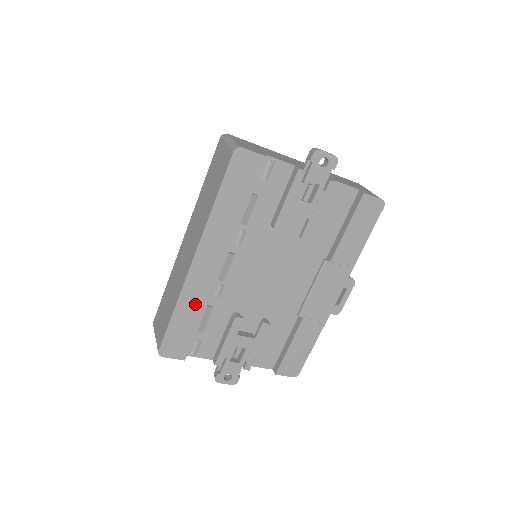
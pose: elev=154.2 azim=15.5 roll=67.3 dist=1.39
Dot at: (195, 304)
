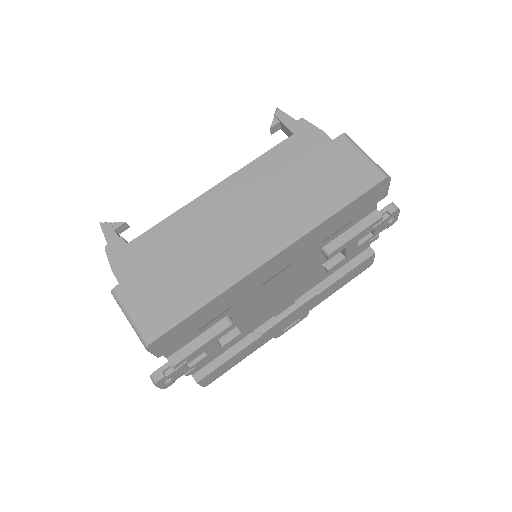
Dot at: (227, 301)
